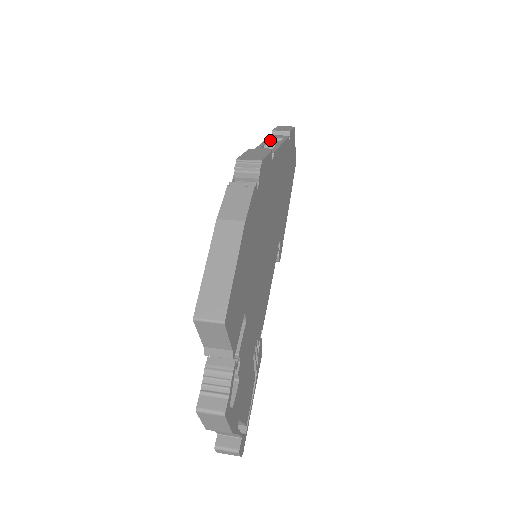
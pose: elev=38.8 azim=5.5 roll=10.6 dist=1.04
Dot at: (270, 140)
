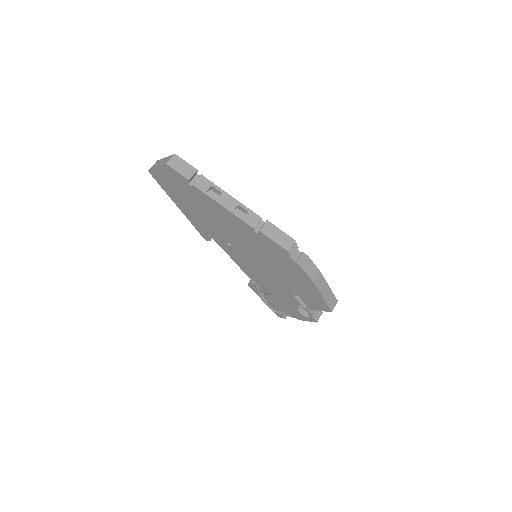
Dot at: (211, 195)
